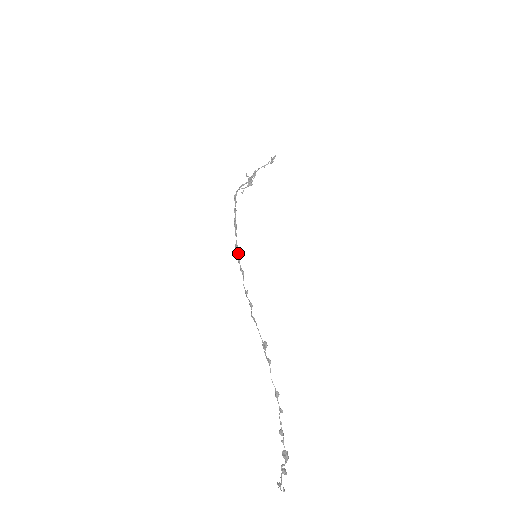
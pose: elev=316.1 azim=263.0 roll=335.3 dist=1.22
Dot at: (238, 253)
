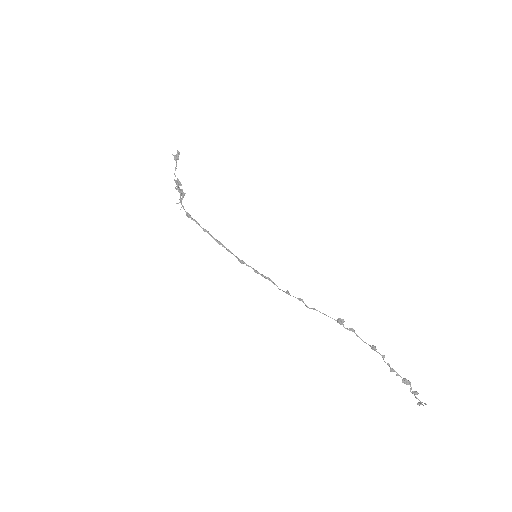
Dot at: (248, 266)
